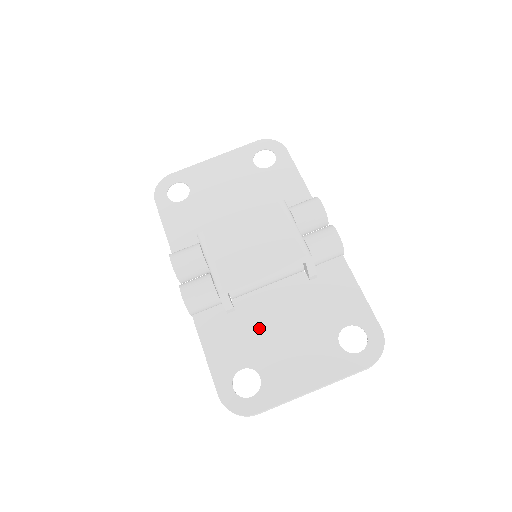
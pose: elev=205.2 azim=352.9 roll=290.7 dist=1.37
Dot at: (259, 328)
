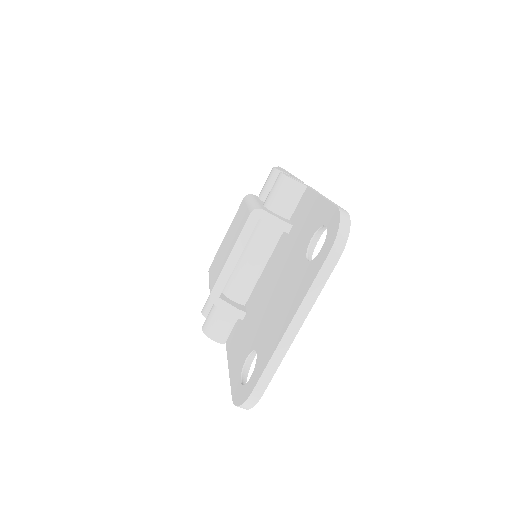
Dot at: (258, 310)
